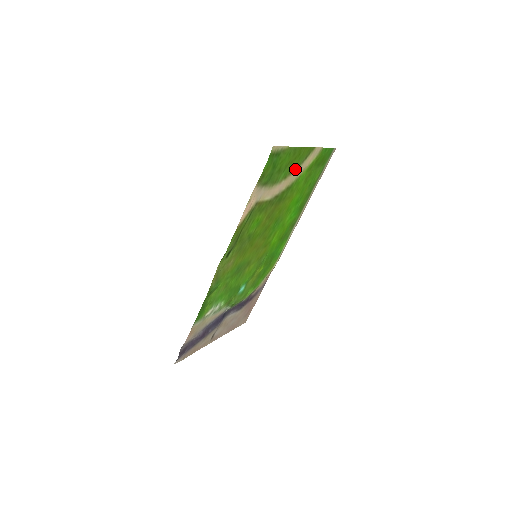
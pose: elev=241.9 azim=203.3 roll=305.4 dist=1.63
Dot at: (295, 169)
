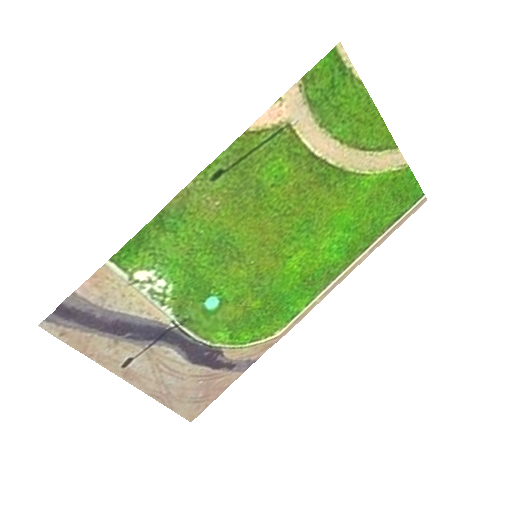
Dot at: (360, 148)
